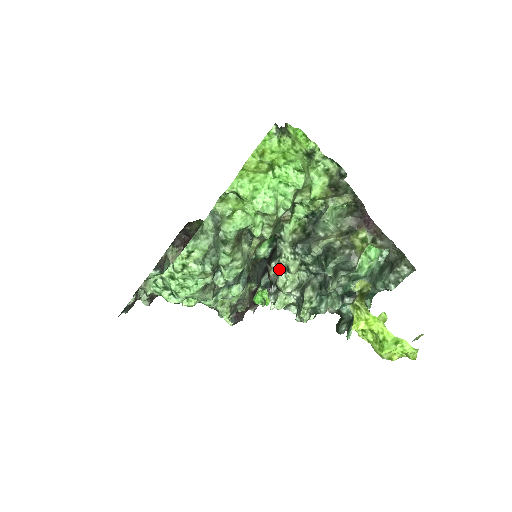
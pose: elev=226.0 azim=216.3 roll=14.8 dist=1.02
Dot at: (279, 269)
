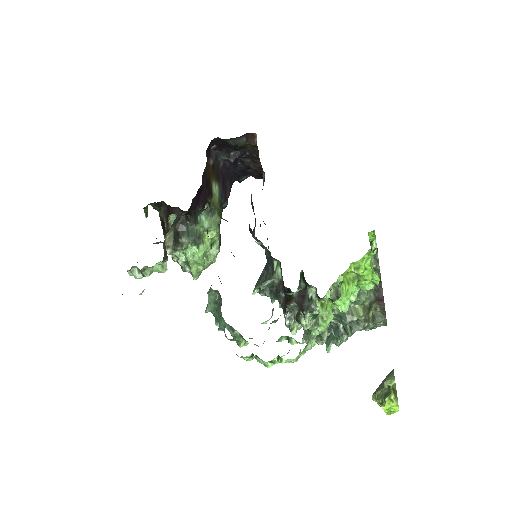
Dot at: (308, 315)
